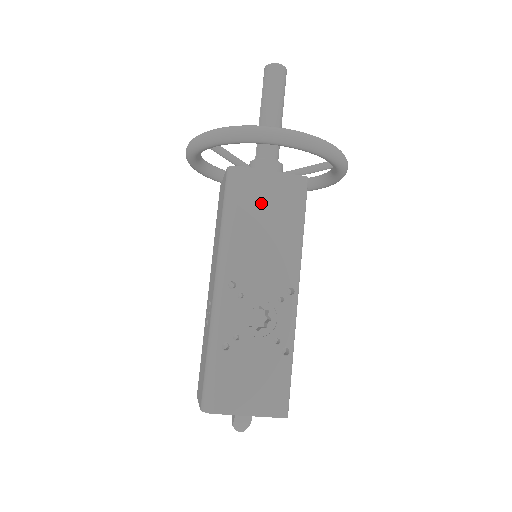
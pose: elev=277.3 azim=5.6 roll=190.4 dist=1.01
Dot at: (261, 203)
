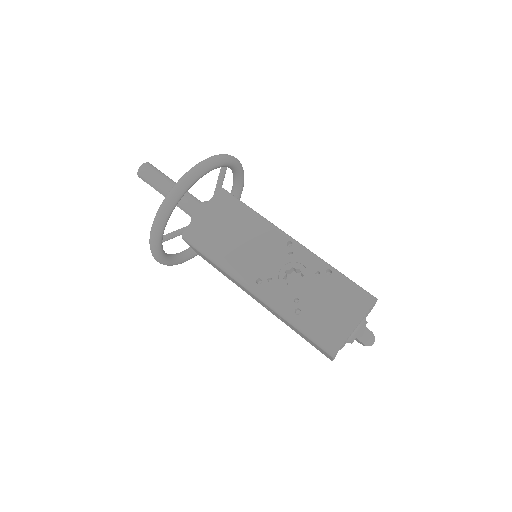
Dot at: (218, 229)
